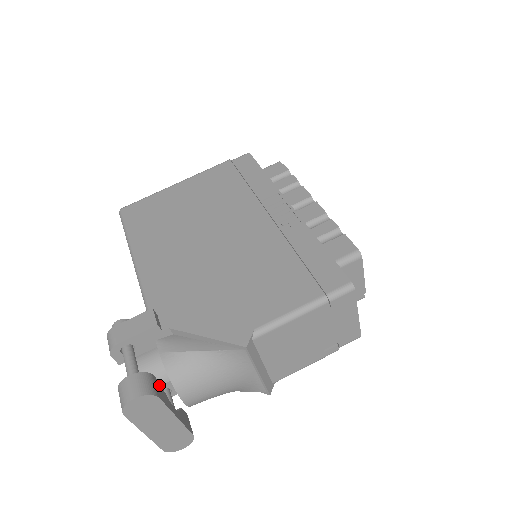
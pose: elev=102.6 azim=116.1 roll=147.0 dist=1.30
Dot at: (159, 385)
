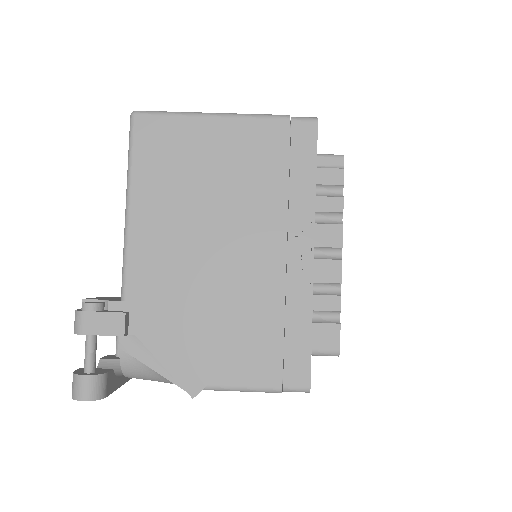
Dot at: (111, 375)
